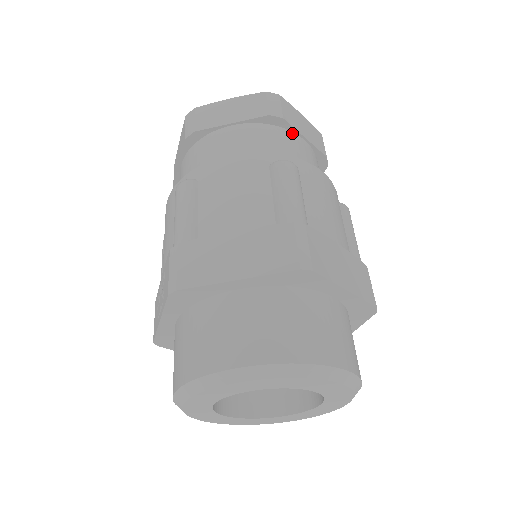
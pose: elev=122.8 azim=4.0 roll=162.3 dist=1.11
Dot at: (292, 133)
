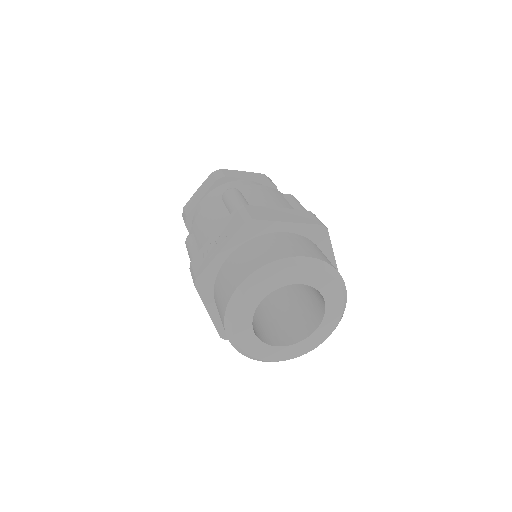
Dot at: occluded
